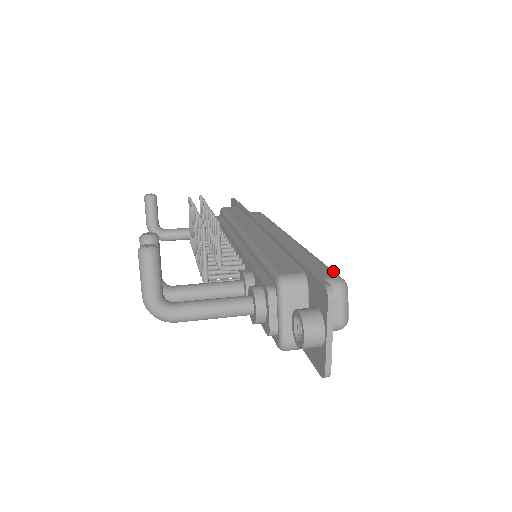
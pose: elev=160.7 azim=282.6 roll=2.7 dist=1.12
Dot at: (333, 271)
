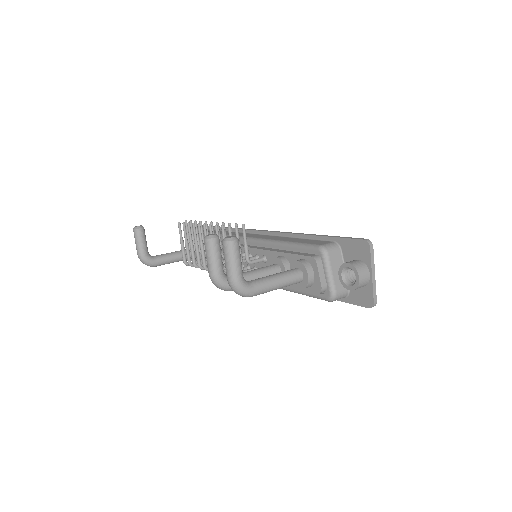
Dot at: occluded
